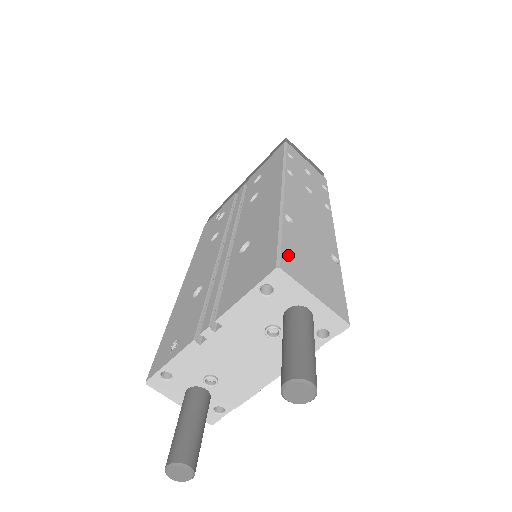
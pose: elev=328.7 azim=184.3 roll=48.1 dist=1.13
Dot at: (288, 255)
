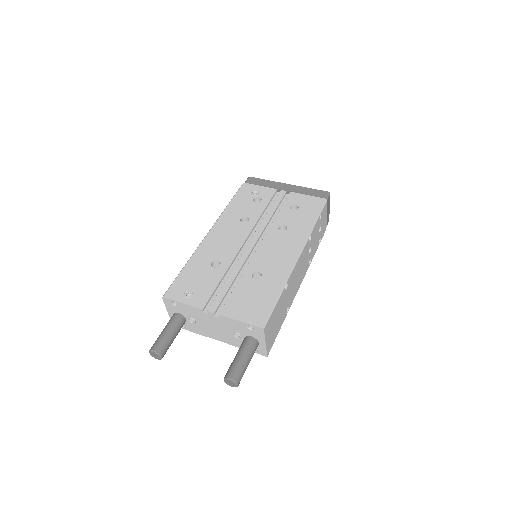
Dot at: (271, 318)
